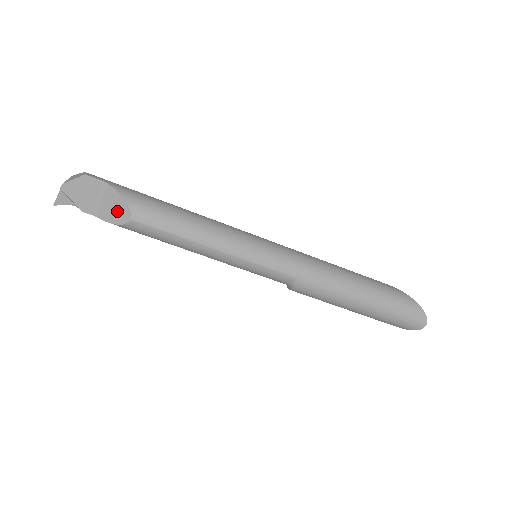
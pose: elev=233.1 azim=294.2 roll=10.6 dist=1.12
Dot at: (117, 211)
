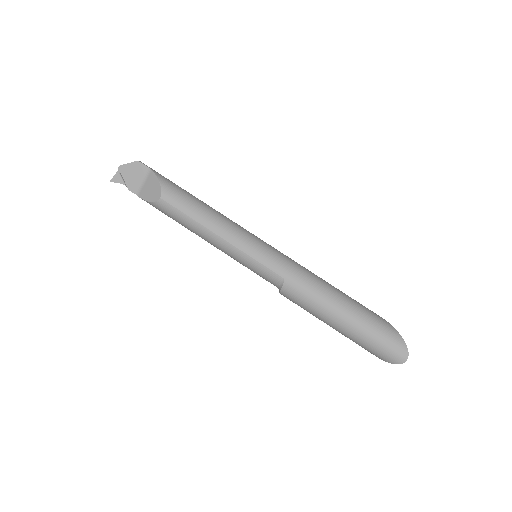
Dot at: (152, 191)
